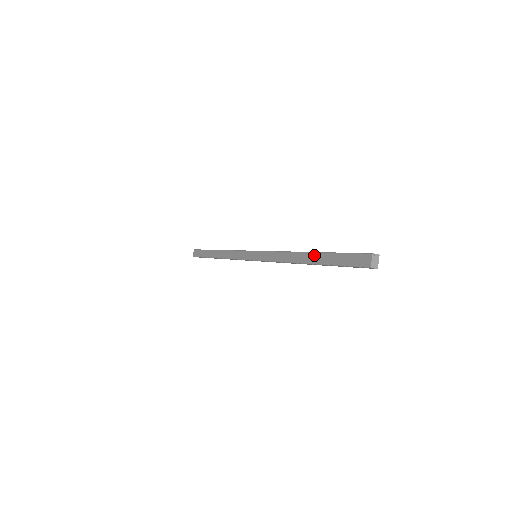
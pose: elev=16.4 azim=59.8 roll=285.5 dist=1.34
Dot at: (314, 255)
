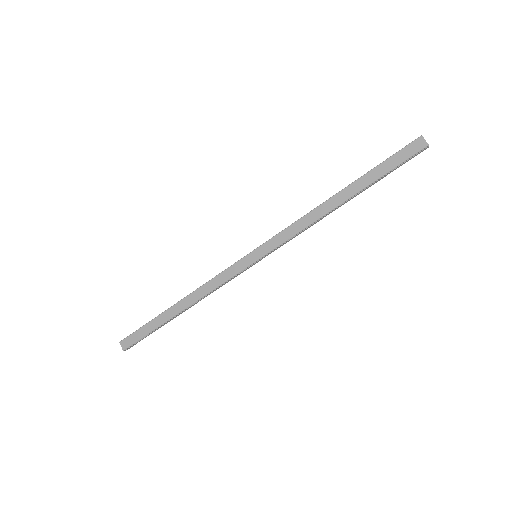
Dot at: (352, 186)
